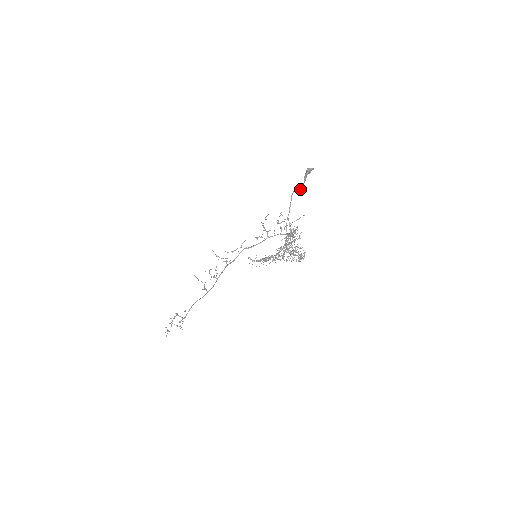
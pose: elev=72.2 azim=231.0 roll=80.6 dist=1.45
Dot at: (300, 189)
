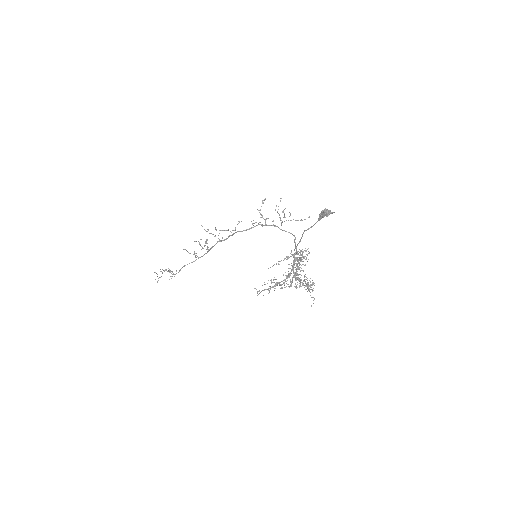
Dot at: (313, 225)
